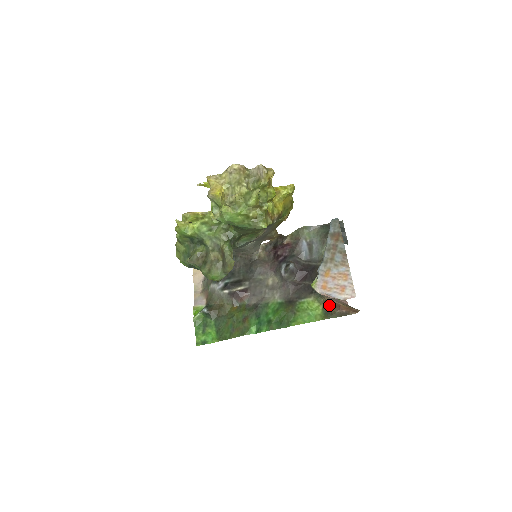
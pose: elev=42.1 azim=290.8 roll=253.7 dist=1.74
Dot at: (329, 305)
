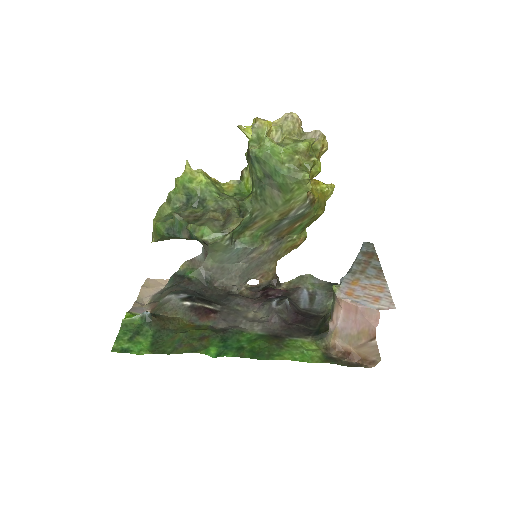
Dot at: (332, 352)
